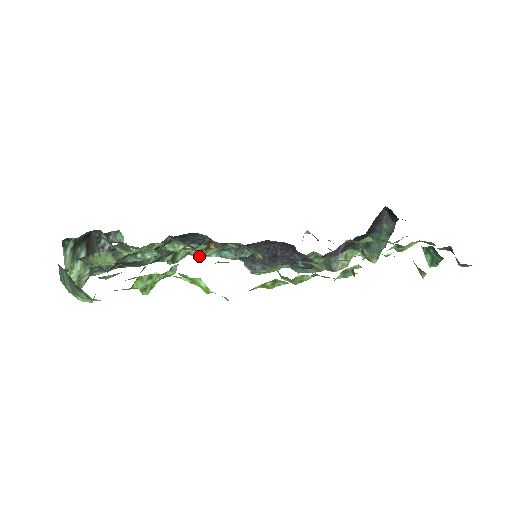
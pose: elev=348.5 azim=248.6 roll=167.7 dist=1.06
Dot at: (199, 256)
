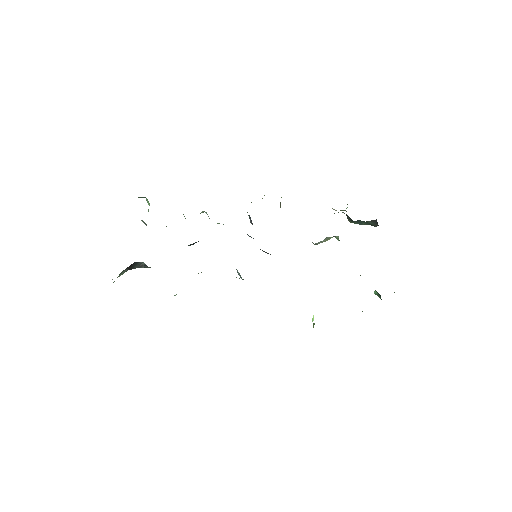
Dot at: occluded
